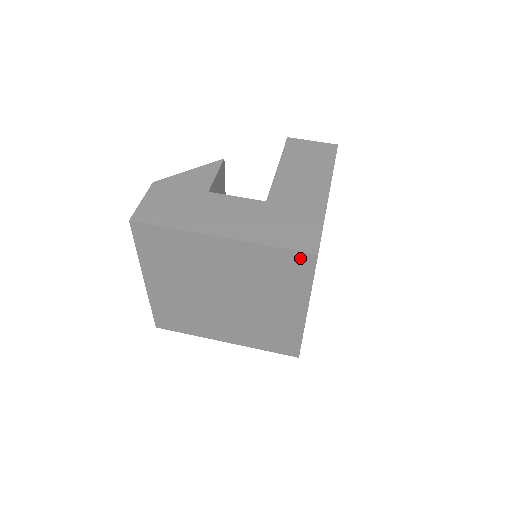
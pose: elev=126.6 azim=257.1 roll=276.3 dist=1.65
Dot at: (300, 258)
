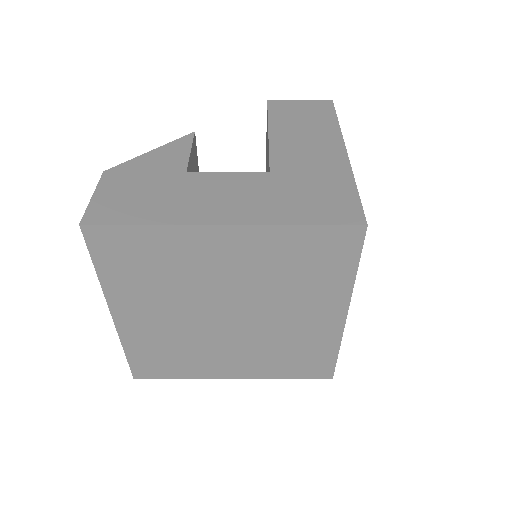
Dot at: (341, 236)
